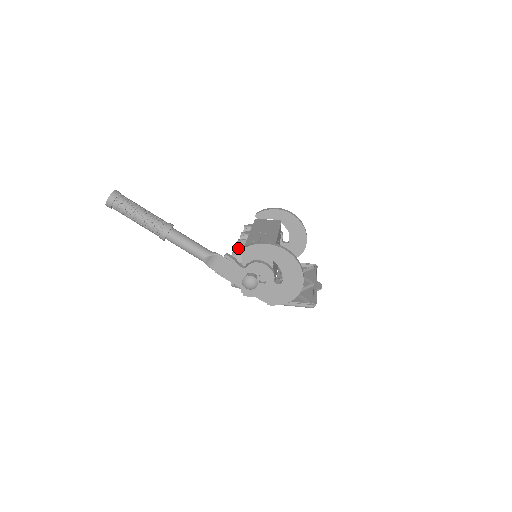
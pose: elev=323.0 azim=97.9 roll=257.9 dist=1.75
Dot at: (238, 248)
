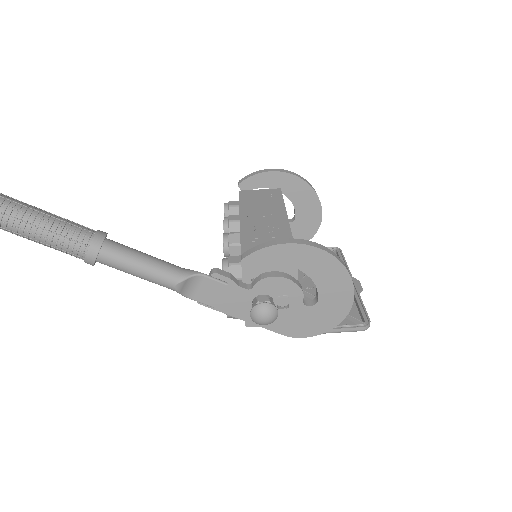
Dot at: (226, 249)
